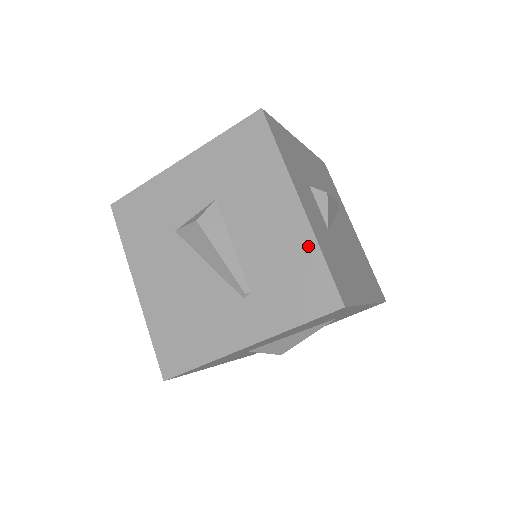
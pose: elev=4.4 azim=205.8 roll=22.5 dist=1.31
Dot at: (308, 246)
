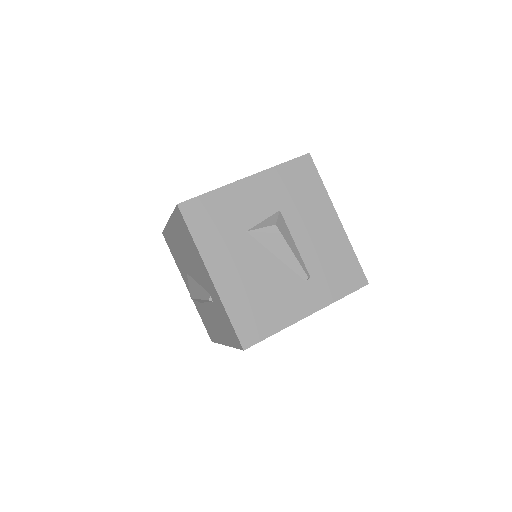
Dot at: (346, 247)
